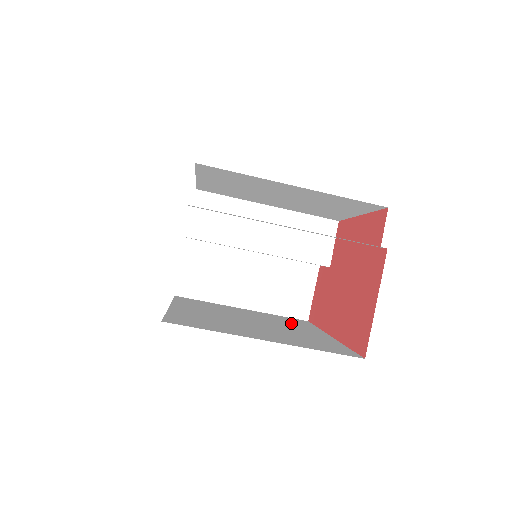
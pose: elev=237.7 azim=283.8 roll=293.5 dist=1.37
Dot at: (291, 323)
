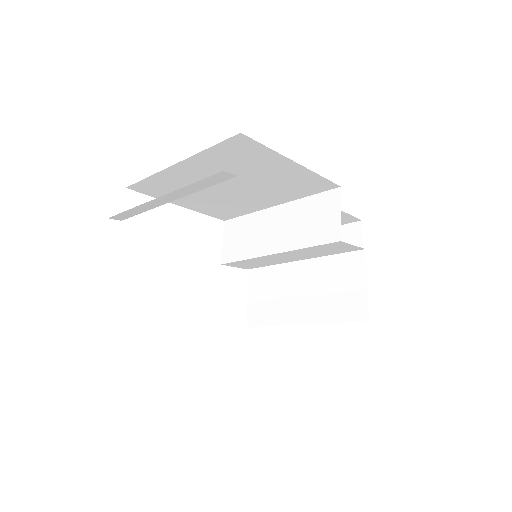
Dot at: occluded
